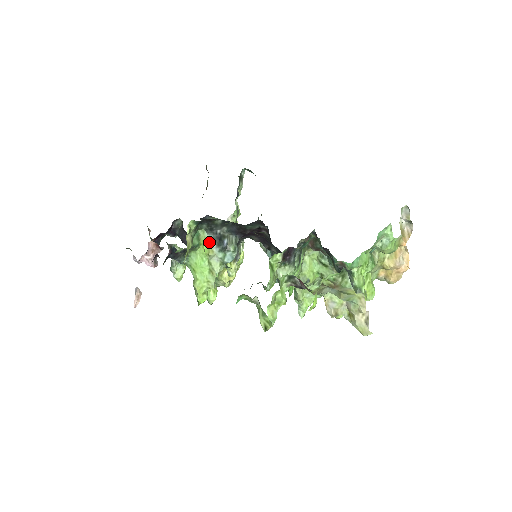
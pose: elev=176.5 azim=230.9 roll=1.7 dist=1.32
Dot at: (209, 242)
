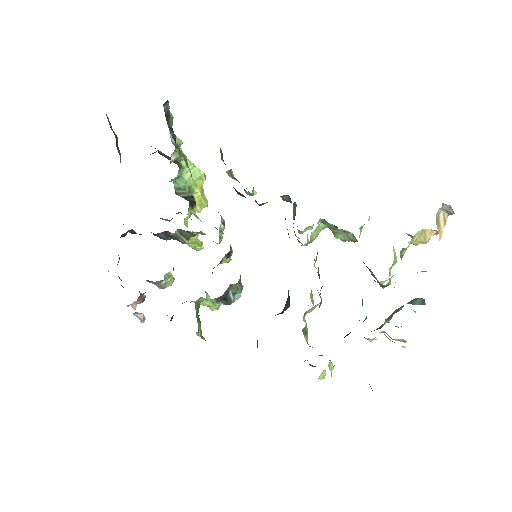
Dot at: (212, 302)
